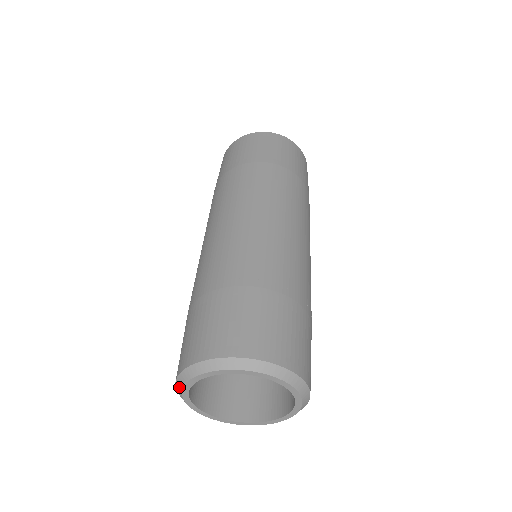
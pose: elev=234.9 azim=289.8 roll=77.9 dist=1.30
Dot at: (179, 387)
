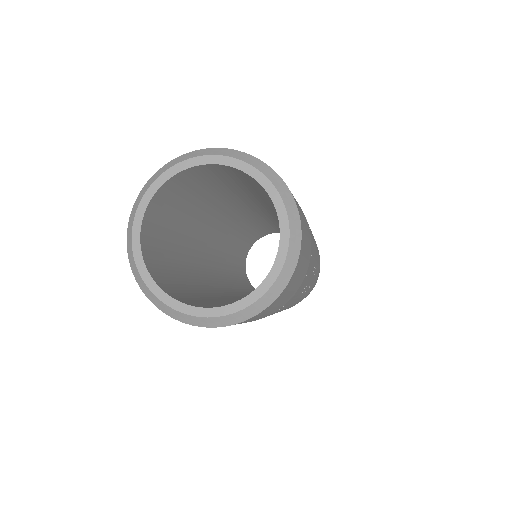
Dot at: (134, 211)
